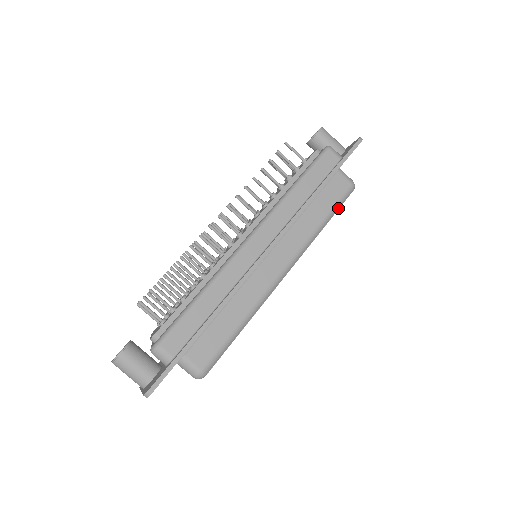
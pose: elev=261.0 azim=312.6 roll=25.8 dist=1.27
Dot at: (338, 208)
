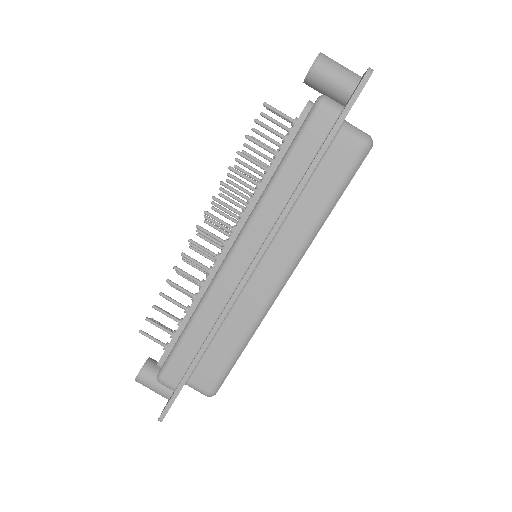
Dot at: (347, 184)
